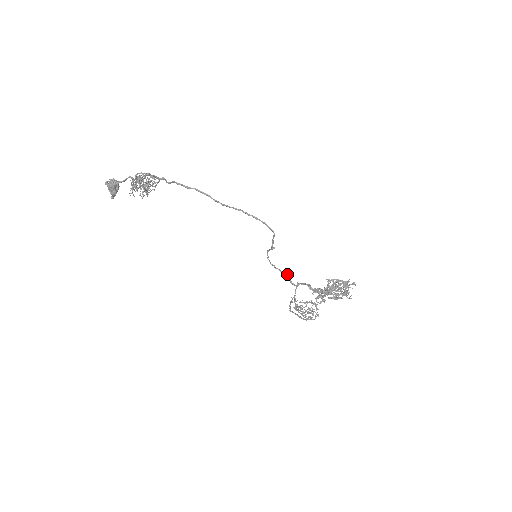
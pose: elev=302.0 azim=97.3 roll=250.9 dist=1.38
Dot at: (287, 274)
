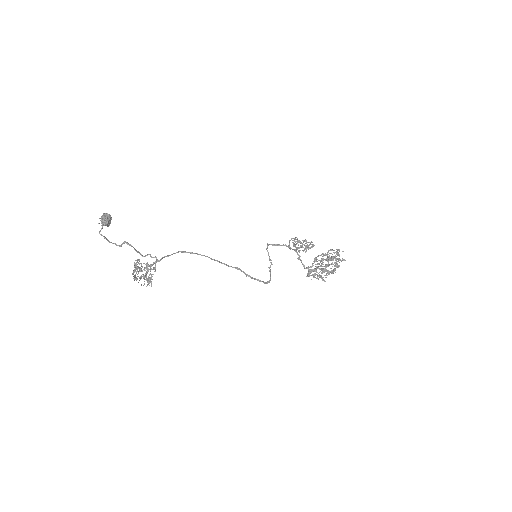
Dot at: (286, 245)
